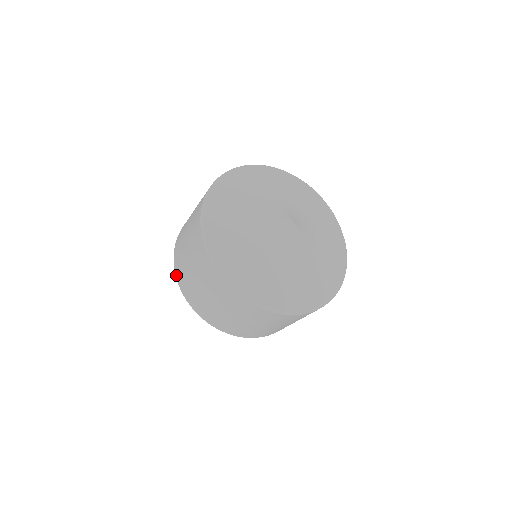
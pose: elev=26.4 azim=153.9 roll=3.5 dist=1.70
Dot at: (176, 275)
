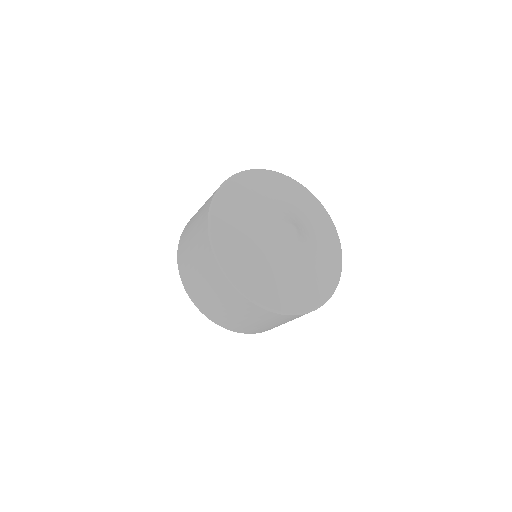
Dot at: occluded
